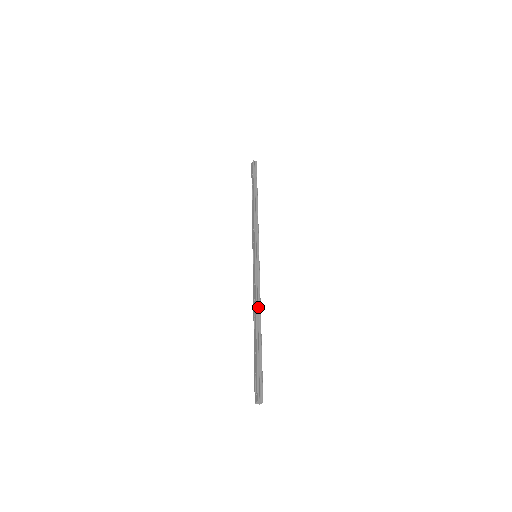
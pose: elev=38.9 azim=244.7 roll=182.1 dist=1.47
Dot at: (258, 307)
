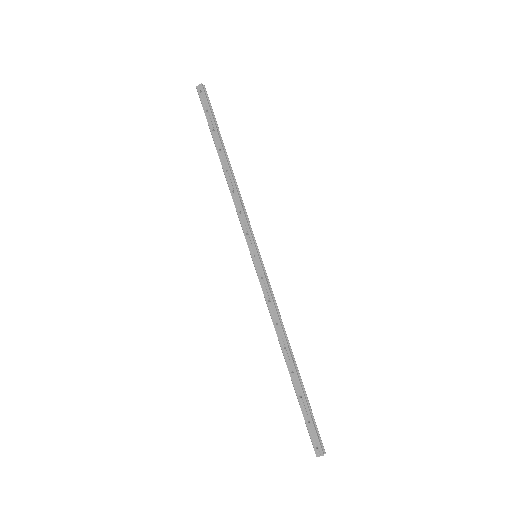
Dot at: (284, 334)
